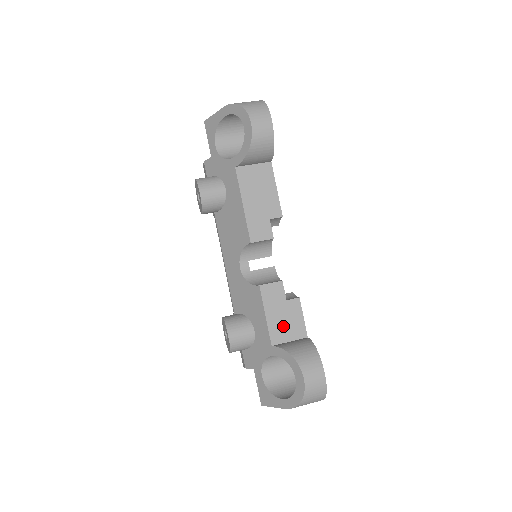
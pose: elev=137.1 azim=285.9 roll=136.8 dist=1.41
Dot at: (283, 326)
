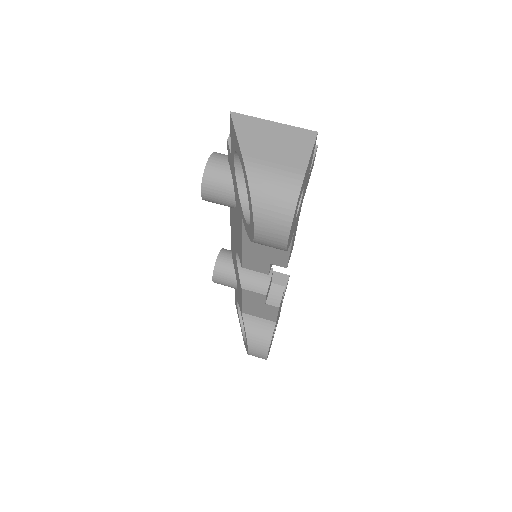
Dot at: (256, 311)
